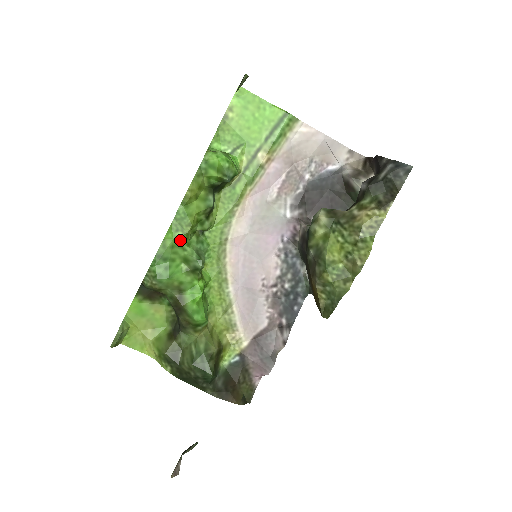
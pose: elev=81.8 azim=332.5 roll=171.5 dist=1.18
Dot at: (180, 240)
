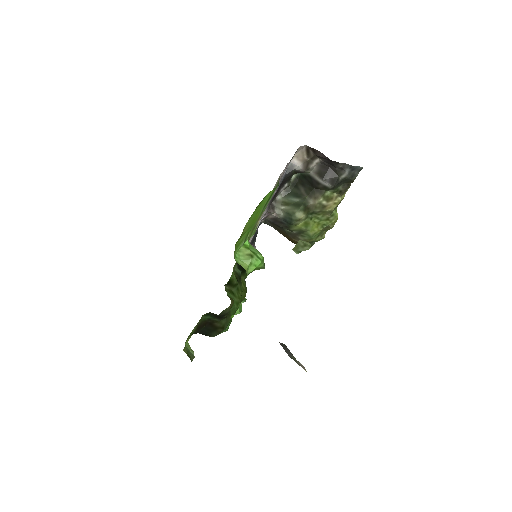
Dot at: occluded
